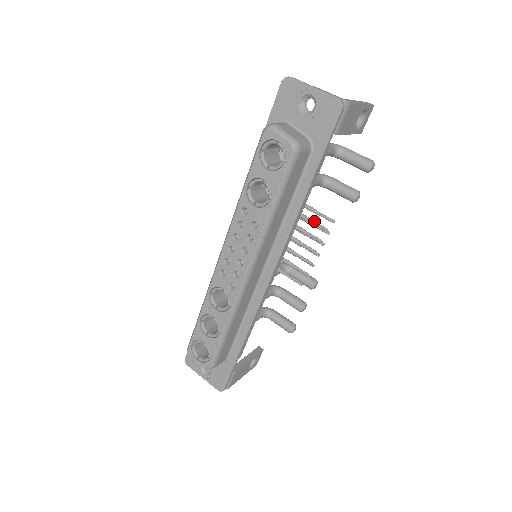
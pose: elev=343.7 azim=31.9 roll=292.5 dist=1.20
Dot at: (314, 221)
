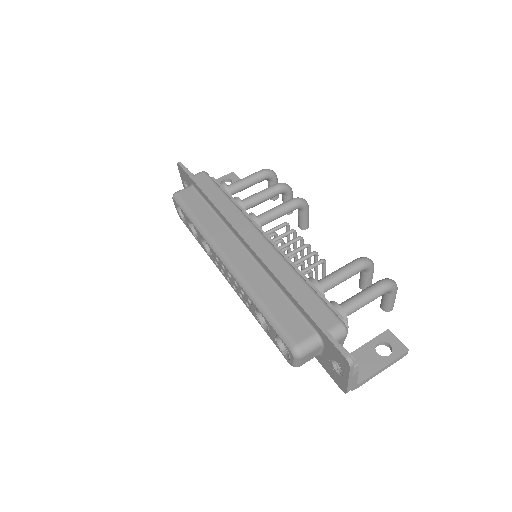
Dot at: occluded
